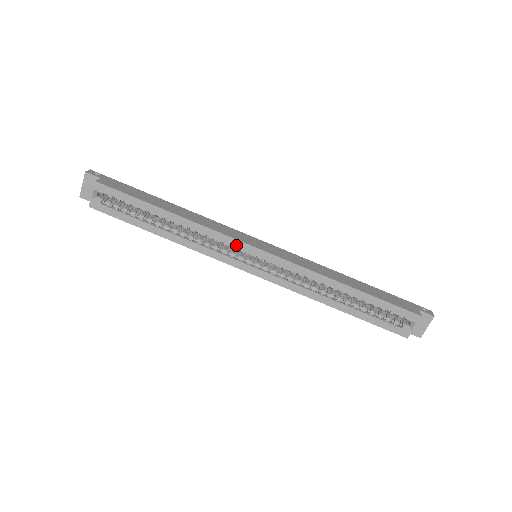
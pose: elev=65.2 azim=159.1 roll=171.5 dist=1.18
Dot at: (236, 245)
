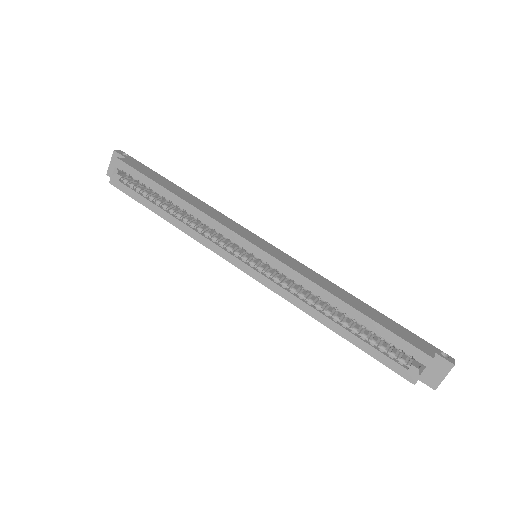
Dot at: (233, 238)
